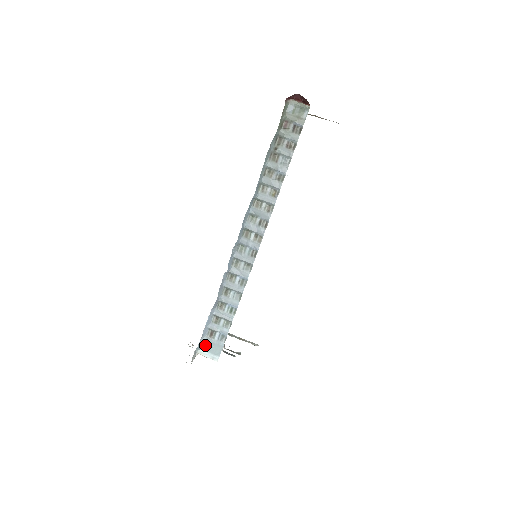
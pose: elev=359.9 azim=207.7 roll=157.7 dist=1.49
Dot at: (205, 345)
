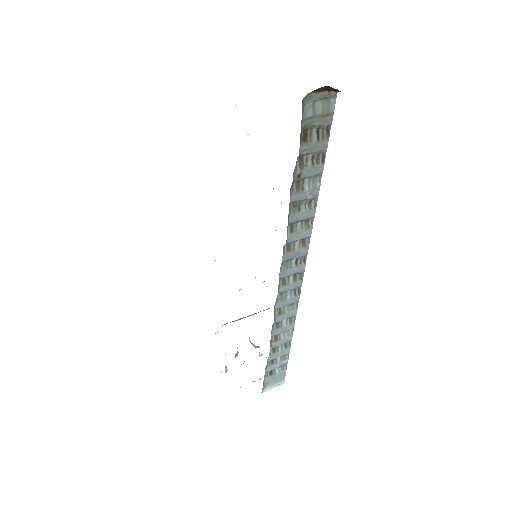
Dot at: (268, 383)
